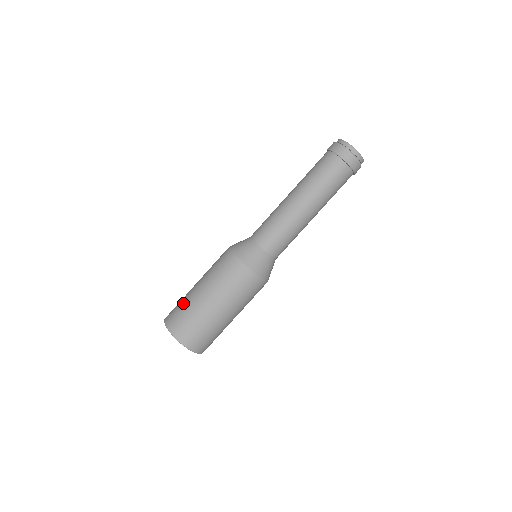
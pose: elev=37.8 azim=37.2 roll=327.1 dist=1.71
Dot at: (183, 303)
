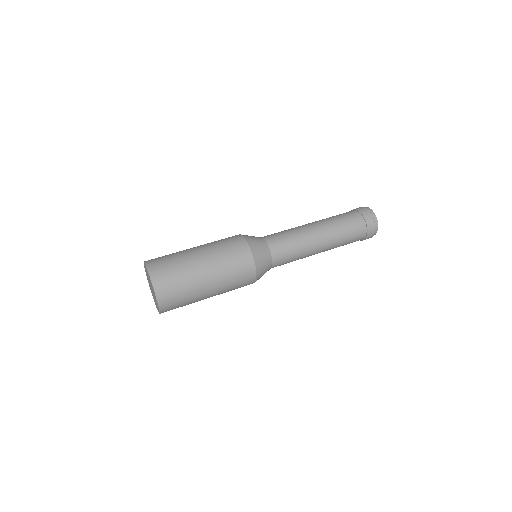
Dot at: (179, 267)
